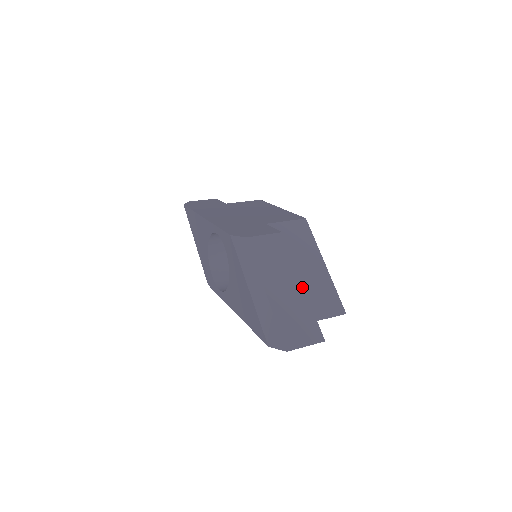
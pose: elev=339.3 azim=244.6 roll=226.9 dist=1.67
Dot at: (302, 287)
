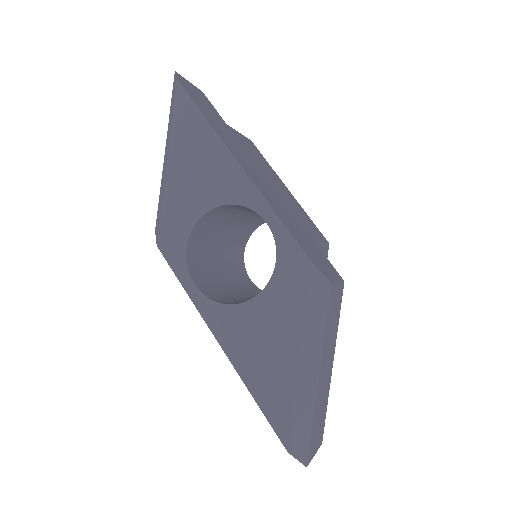
Dot at: occluded
